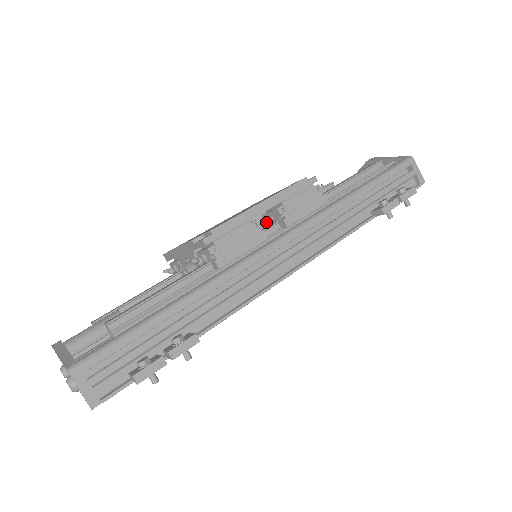
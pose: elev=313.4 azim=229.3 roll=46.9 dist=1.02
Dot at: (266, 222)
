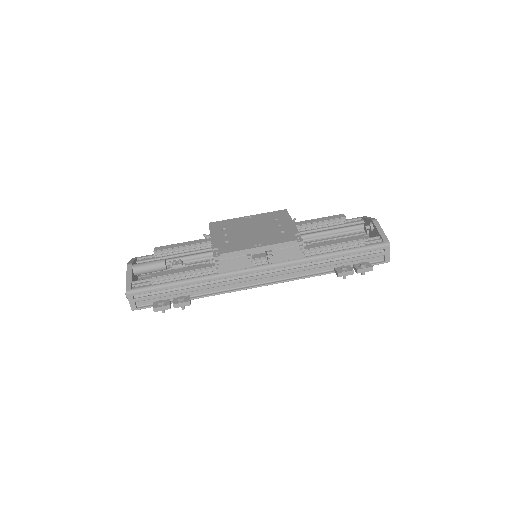
Dot at: occluded
